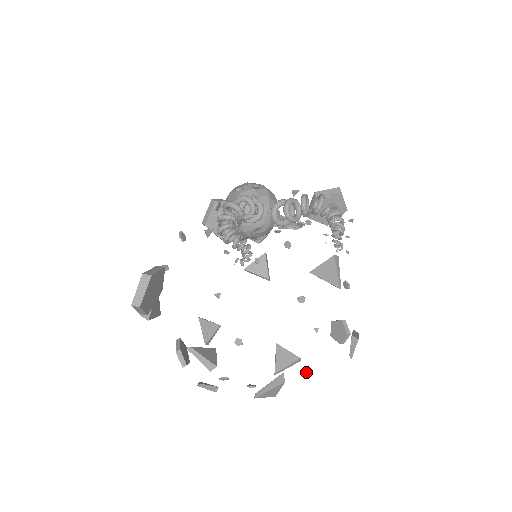
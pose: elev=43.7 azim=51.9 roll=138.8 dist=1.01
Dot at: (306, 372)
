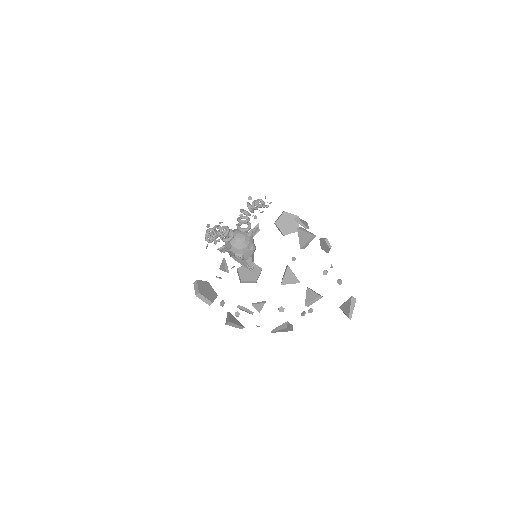
Dot at: (339, 284)
